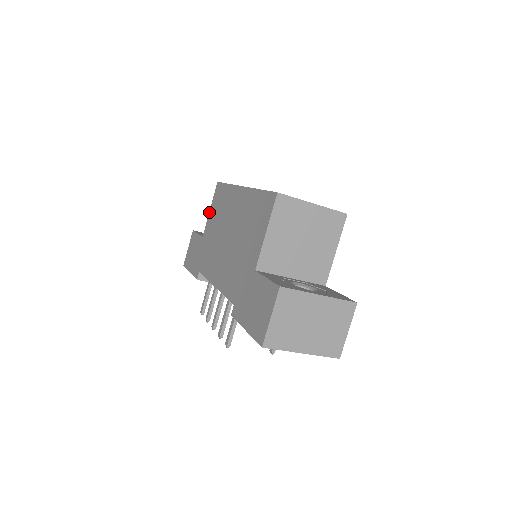
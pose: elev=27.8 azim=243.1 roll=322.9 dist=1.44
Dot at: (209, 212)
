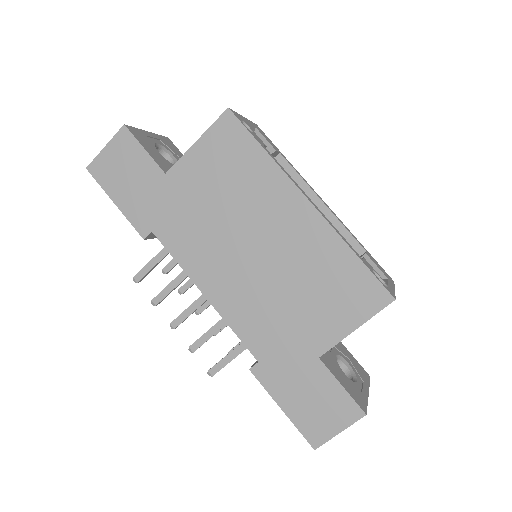
Dot at: (193, 146)
